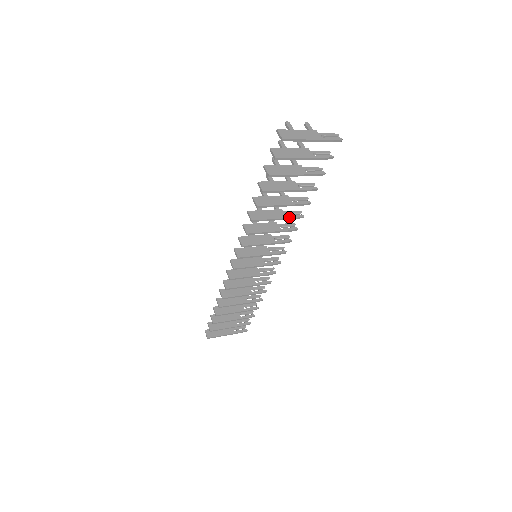
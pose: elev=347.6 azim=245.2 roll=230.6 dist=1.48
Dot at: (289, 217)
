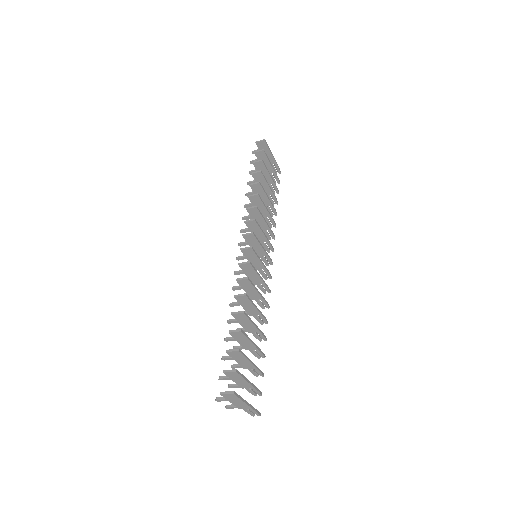
Dot at: (271, 216)
